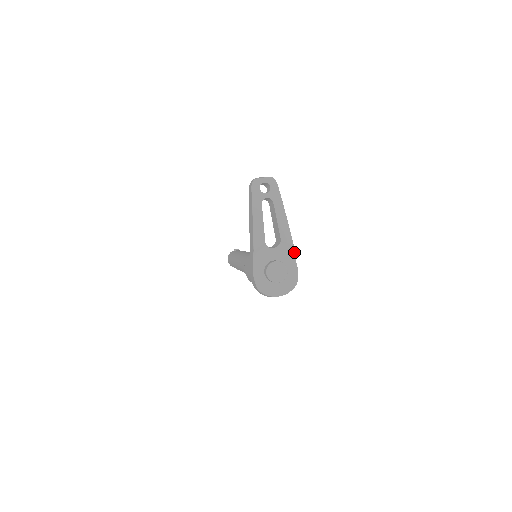
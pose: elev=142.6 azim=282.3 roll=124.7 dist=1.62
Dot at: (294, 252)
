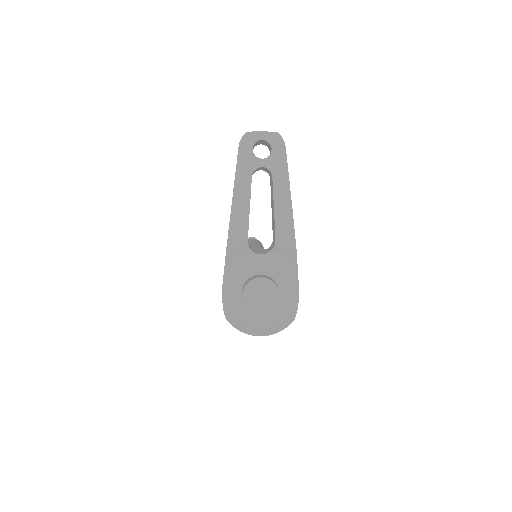
Dot at: (296, 266)
